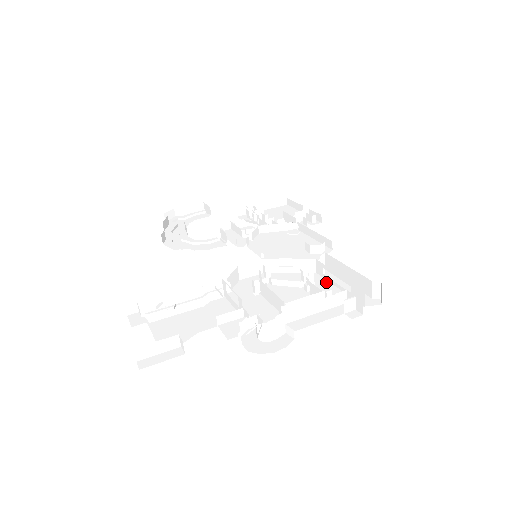
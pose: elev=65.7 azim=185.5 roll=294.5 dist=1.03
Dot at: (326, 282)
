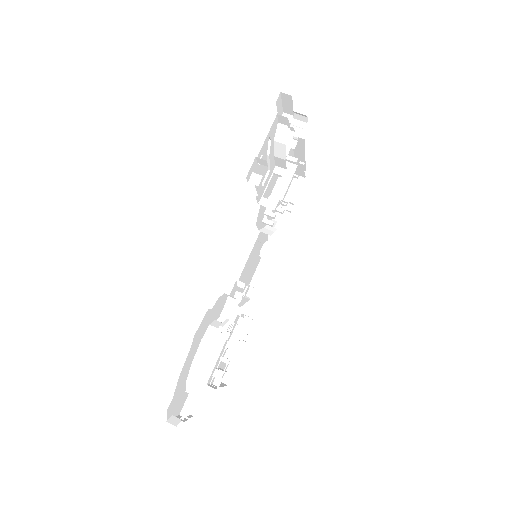
Dot at: occluded
